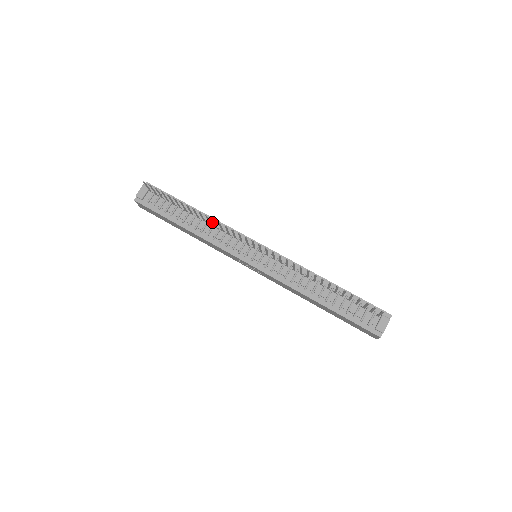
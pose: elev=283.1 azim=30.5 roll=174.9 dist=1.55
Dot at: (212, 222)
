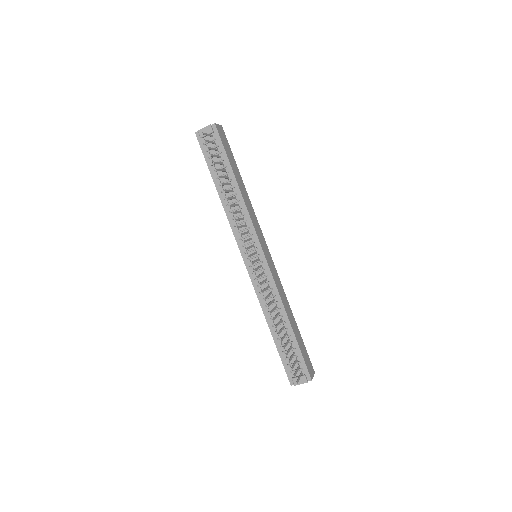
Dot at: (241, 204)
